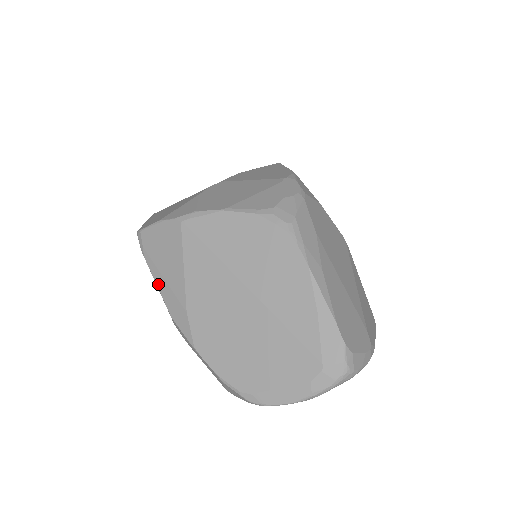
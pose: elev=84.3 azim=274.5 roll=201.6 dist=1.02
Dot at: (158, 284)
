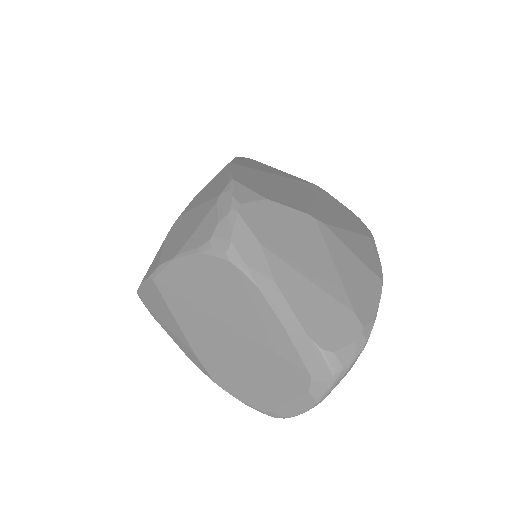
Dot at: (169, 334)
